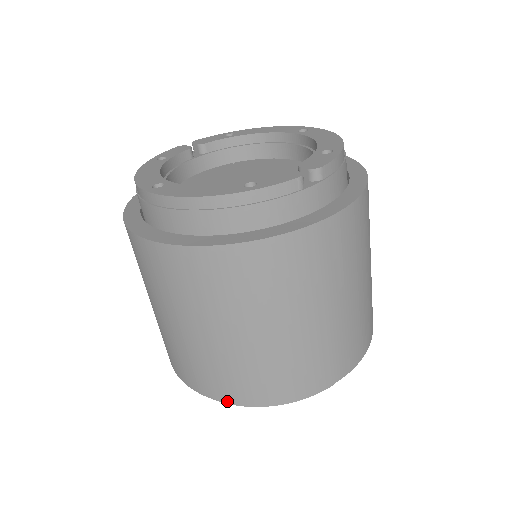
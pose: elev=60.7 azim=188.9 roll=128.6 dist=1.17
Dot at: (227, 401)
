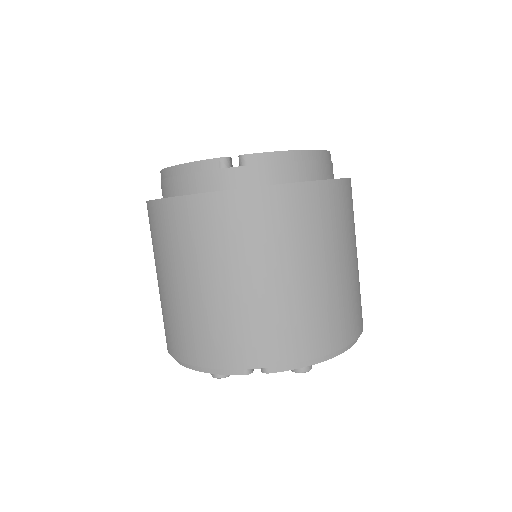
Dot at: (170, 353)
